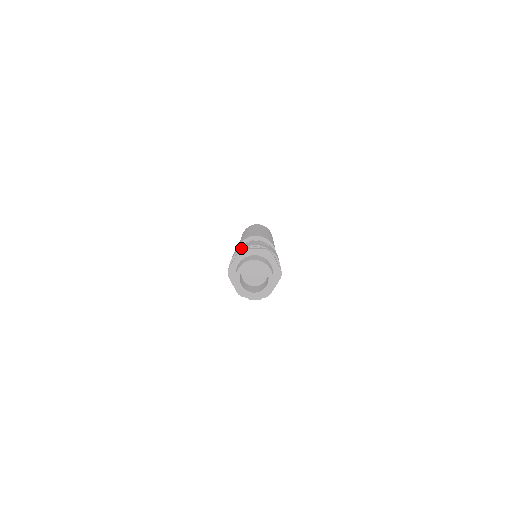
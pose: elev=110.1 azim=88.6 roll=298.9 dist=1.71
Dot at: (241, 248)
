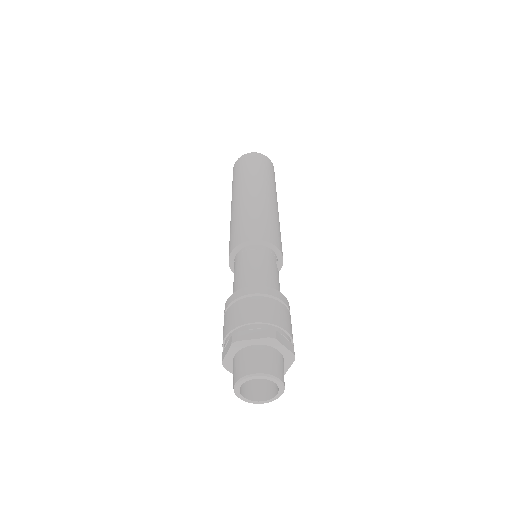
Dot at: (234, 328)
